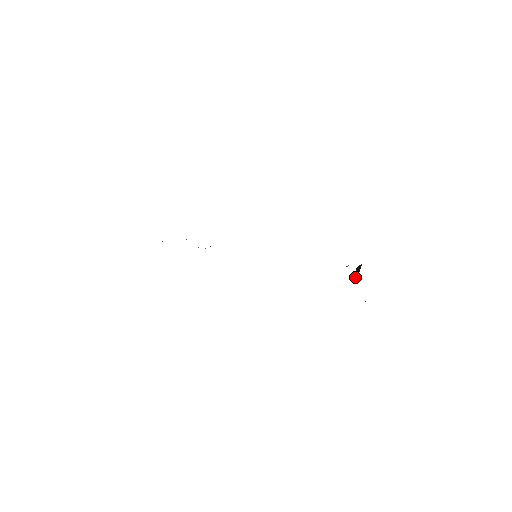
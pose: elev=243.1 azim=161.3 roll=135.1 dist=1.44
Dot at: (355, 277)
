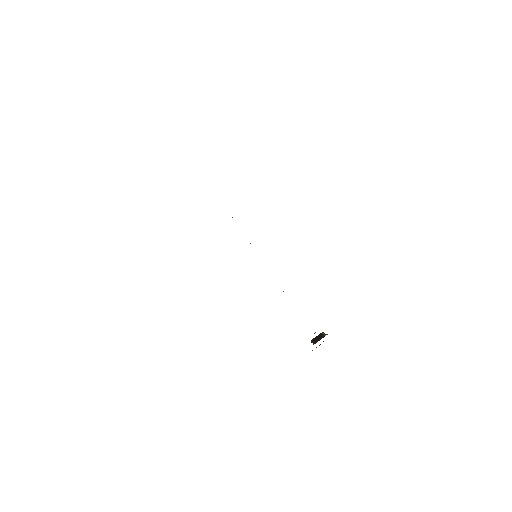
Dot at: (315, 339)
